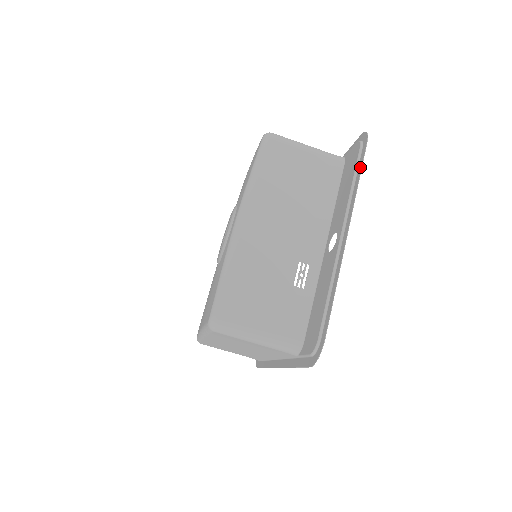
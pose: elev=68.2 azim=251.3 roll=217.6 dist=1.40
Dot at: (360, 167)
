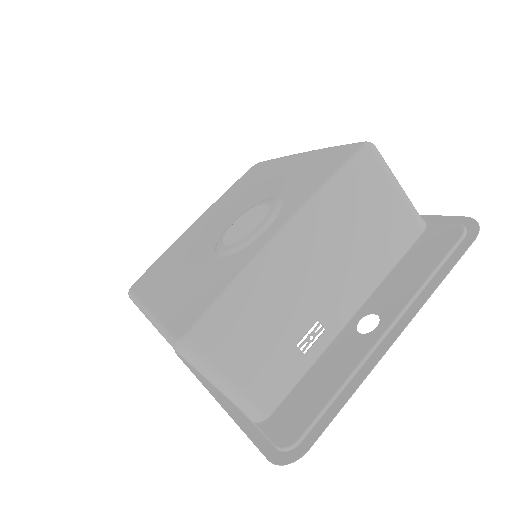
Dot at: (452, 263)
